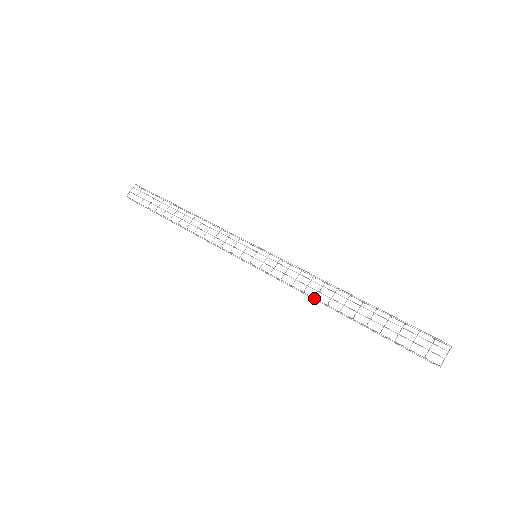
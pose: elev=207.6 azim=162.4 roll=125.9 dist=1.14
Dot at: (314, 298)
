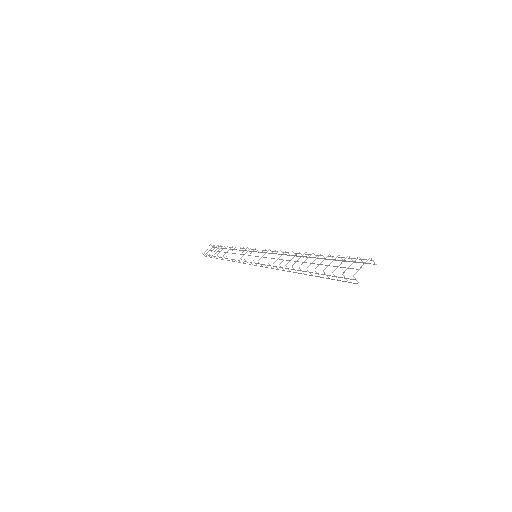
Dot at: (280, 267)
